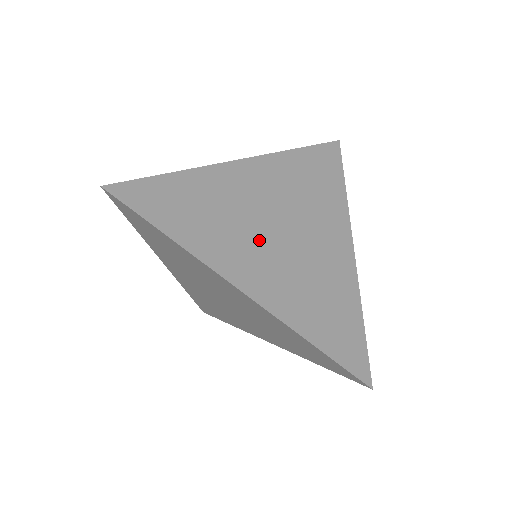
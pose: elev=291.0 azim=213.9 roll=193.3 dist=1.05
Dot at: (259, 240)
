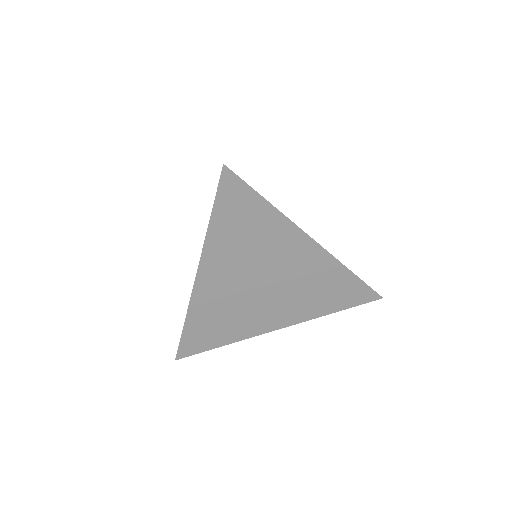
Dot at: occluded
